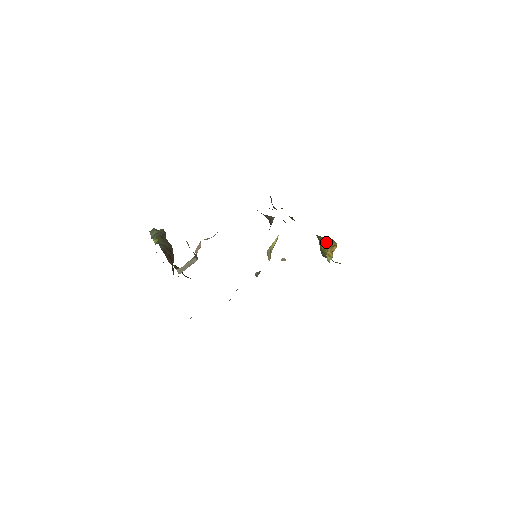
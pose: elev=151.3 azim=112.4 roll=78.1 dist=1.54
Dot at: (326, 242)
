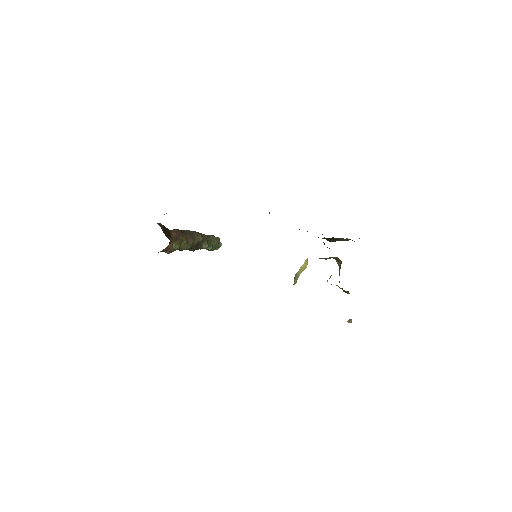
Dot at: (340, 266)
